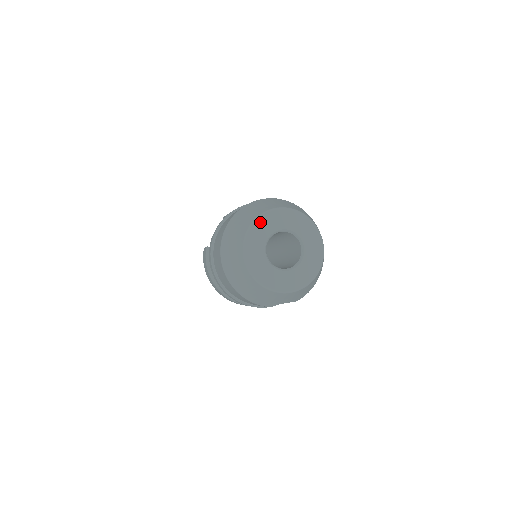
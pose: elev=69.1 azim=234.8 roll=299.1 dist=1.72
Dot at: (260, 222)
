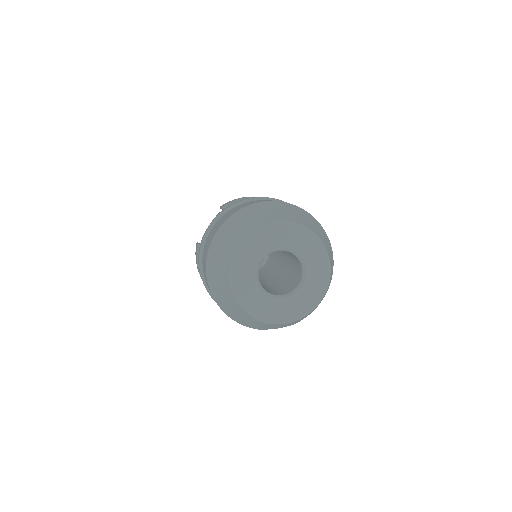
Dot at: (251, 240)
